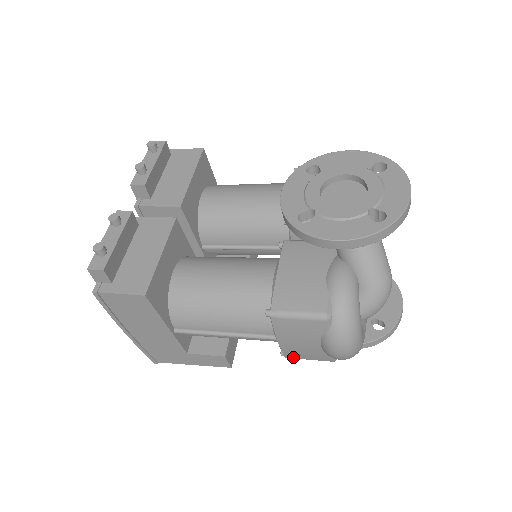
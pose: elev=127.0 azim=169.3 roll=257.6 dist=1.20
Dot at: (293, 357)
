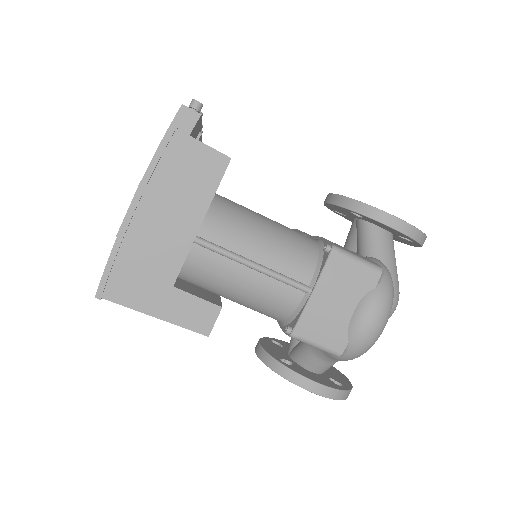
Dot at: (303, 333)
